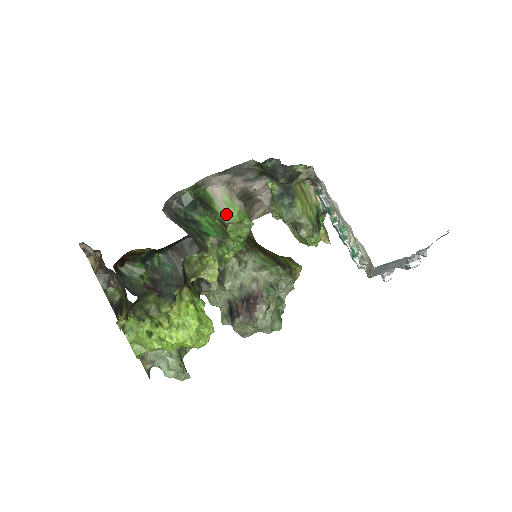
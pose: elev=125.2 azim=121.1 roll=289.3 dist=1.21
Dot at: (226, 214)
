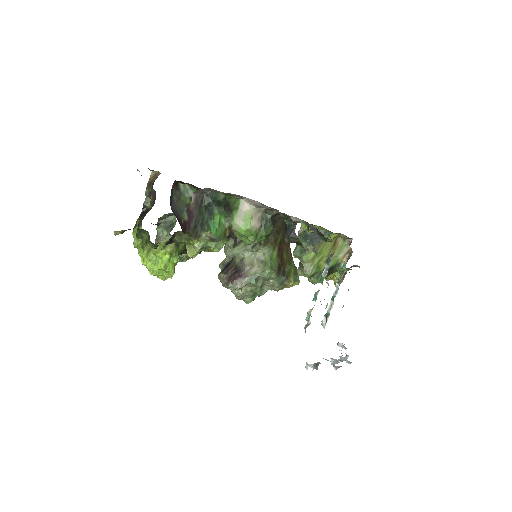
Dot at: (238, 224)
